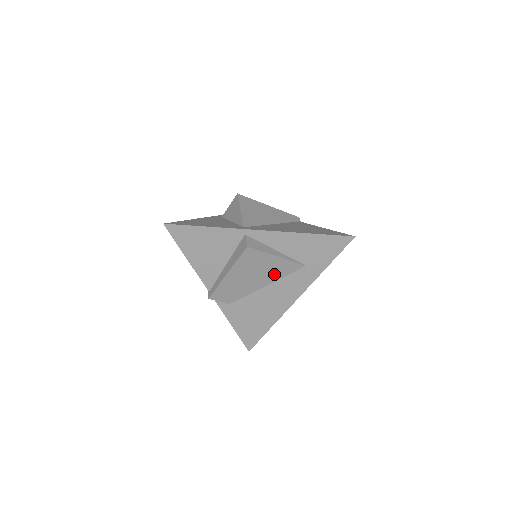
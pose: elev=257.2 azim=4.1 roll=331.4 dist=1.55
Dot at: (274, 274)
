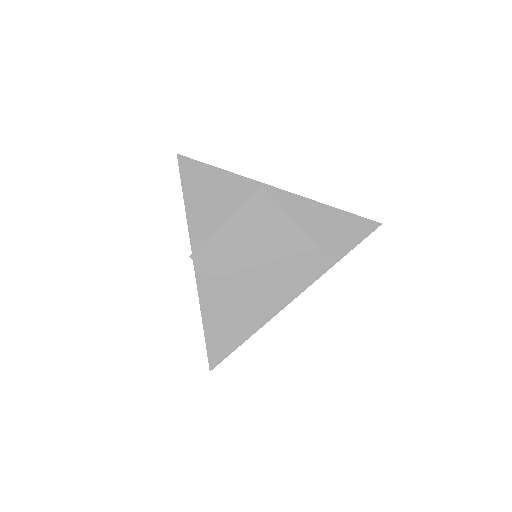
Dot at: (280, 246)
